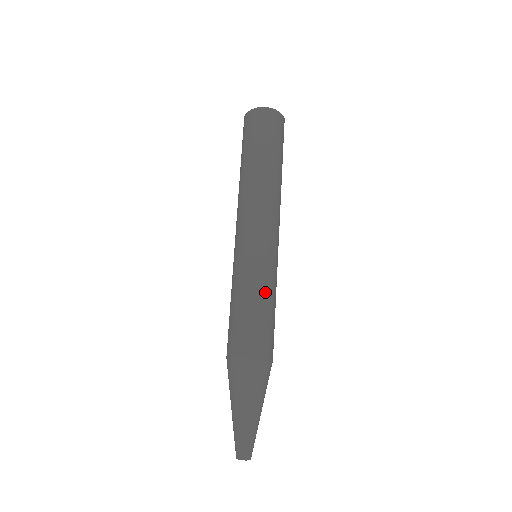
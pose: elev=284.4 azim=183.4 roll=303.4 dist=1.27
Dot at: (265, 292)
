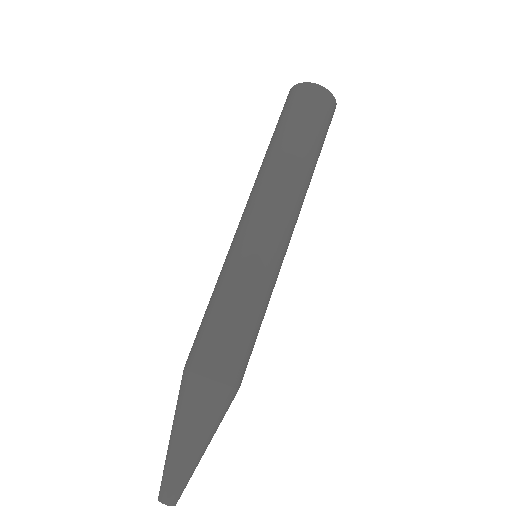
Dot at: (229, 293)
